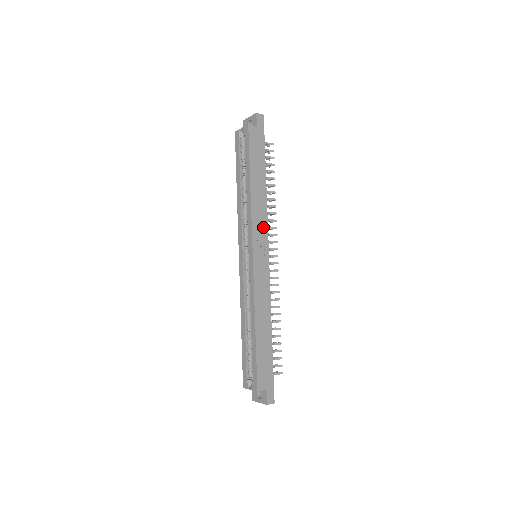
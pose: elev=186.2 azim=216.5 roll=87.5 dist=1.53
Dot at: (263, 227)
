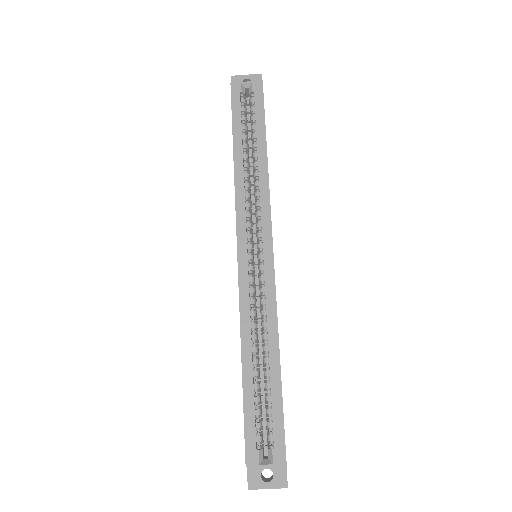
Dot at: occluded
